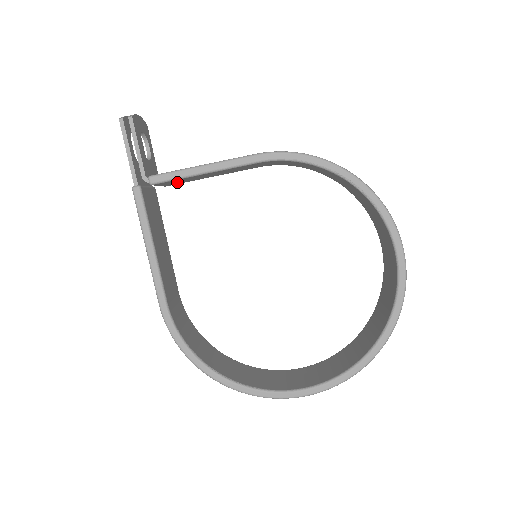
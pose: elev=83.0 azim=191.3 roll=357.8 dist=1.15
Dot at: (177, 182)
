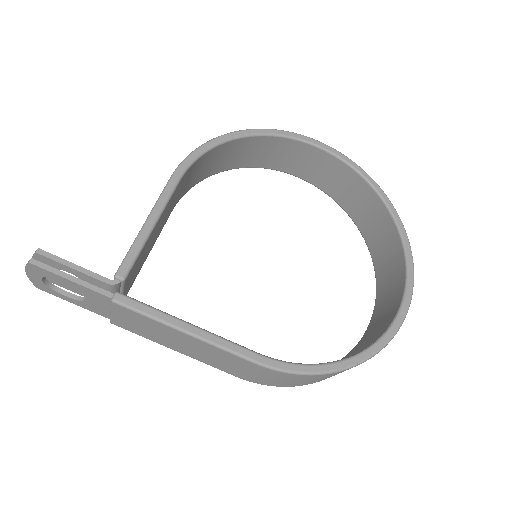
Dot at: (133, 276)
